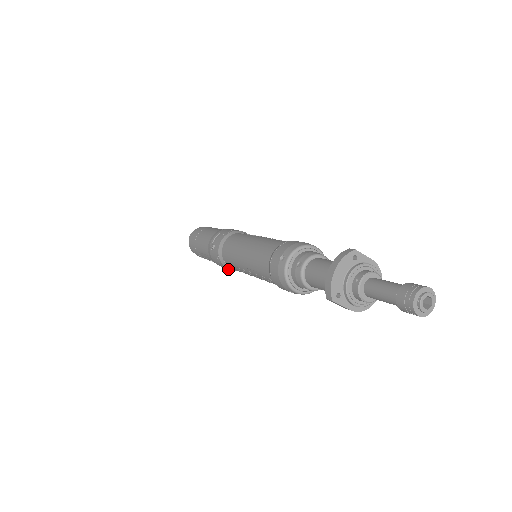
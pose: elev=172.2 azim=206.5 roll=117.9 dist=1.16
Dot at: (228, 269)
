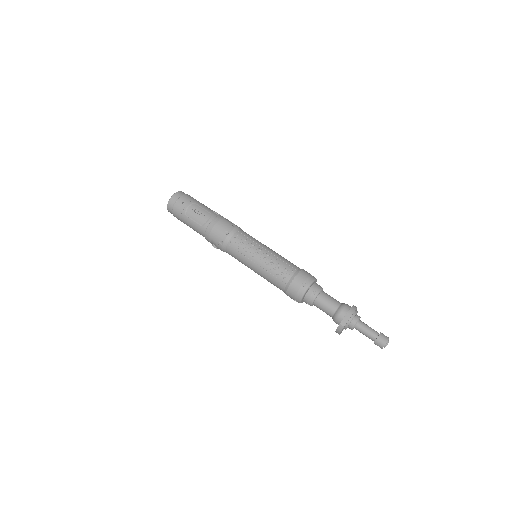
Dot at: occluded
